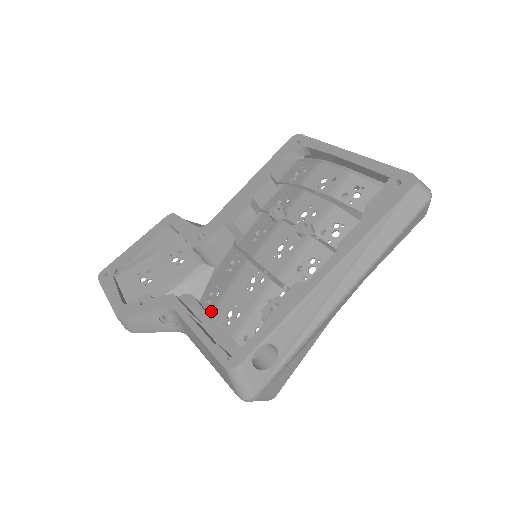
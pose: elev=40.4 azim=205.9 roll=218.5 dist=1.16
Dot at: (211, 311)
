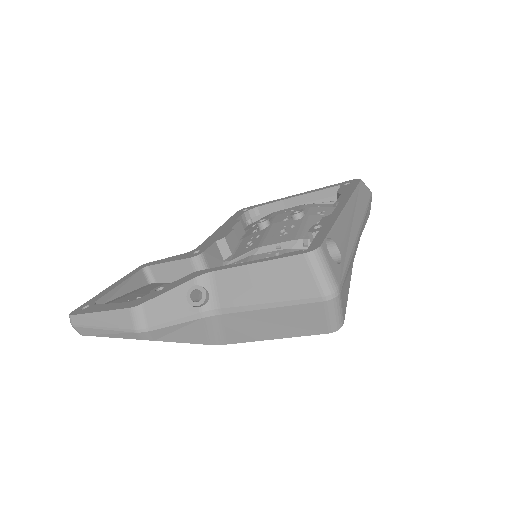
Dot at: occluded
